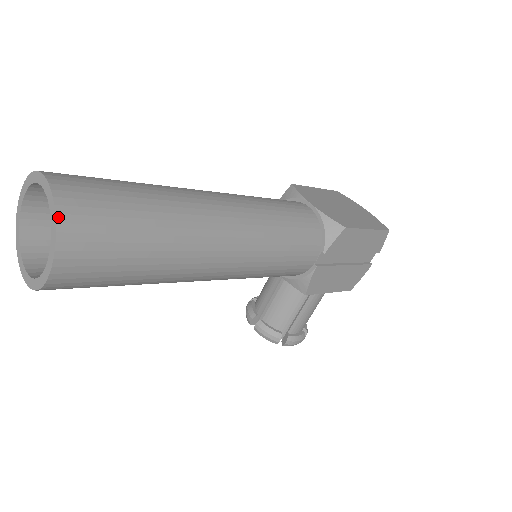
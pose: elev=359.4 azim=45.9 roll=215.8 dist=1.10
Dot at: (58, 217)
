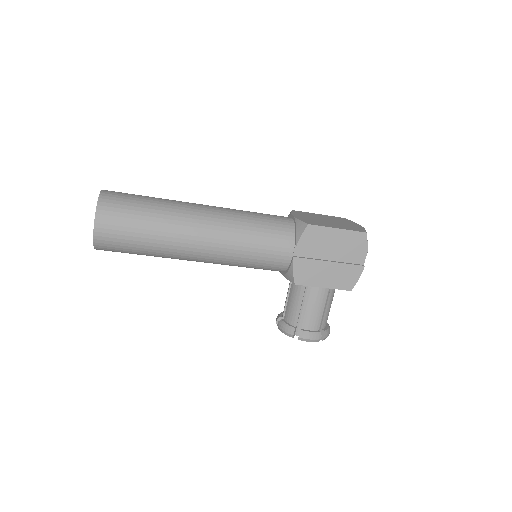
Dot at: (98, 203)
